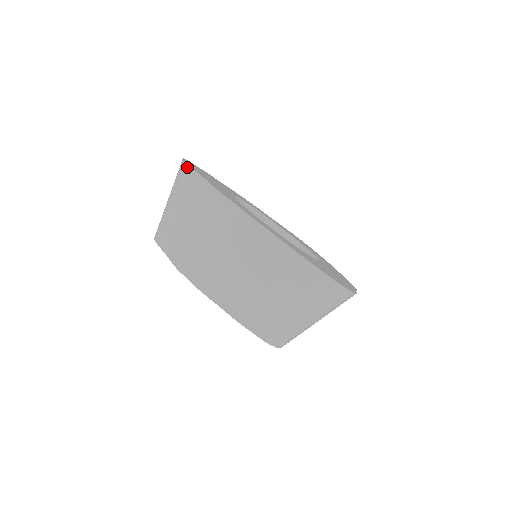
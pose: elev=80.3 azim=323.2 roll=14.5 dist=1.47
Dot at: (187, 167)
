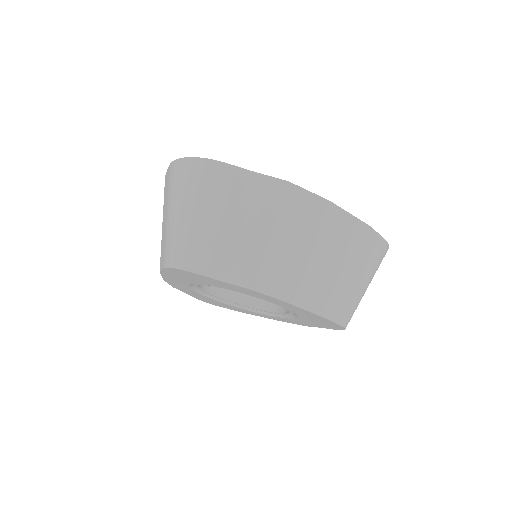
Dot at: (221, 165)
